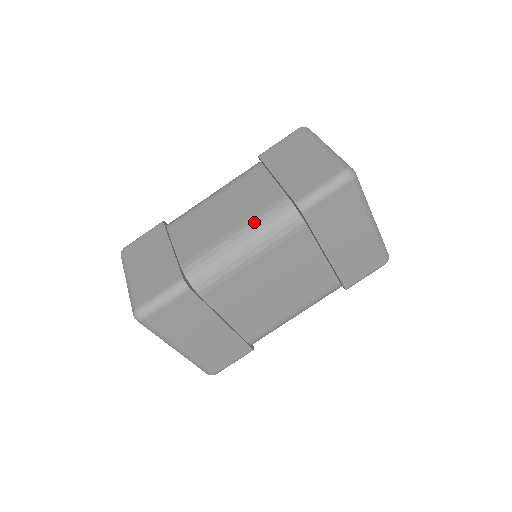
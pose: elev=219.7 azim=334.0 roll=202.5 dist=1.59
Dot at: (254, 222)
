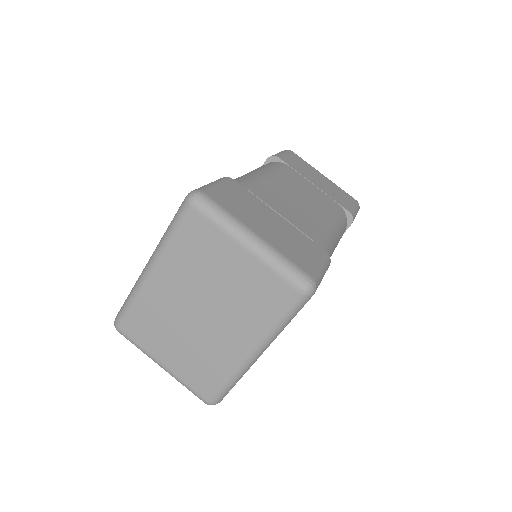
Dot at: (335, 217)
